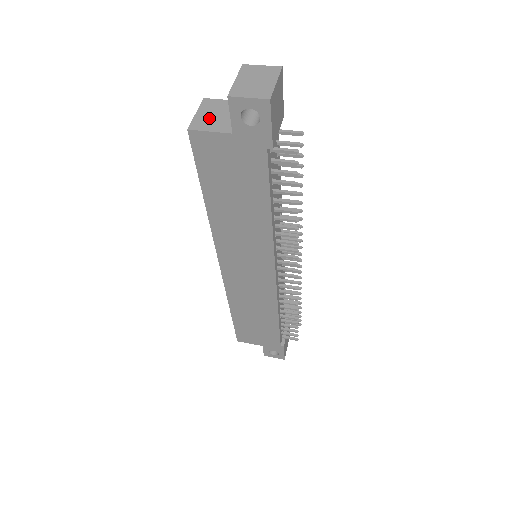
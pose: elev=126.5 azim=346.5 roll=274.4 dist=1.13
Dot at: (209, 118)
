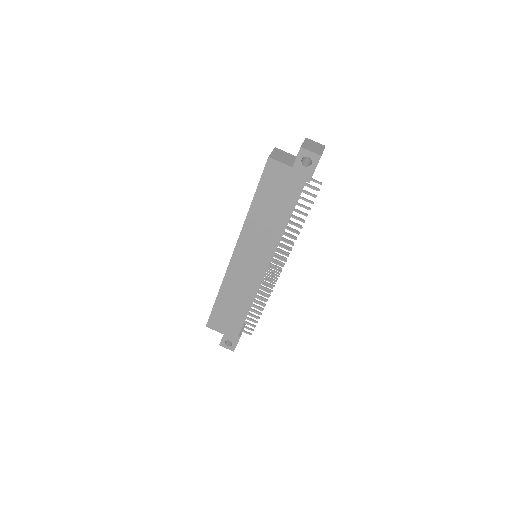
Dot at: (279, 156)
